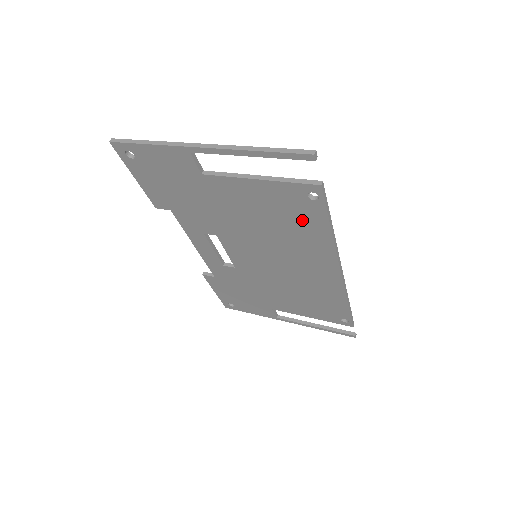
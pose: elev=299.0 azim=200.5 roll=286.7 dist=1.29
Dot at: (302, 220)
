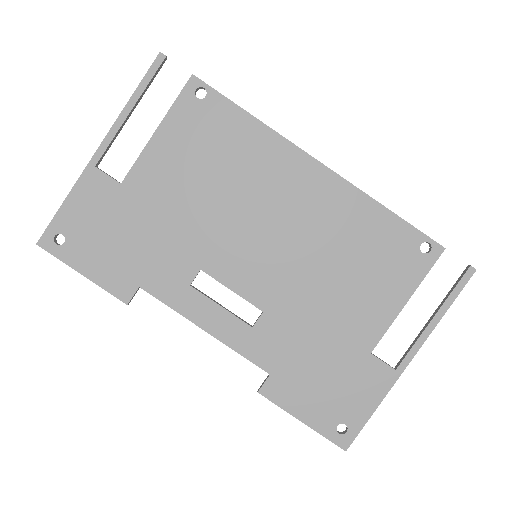
Dot at: (224, 133)
